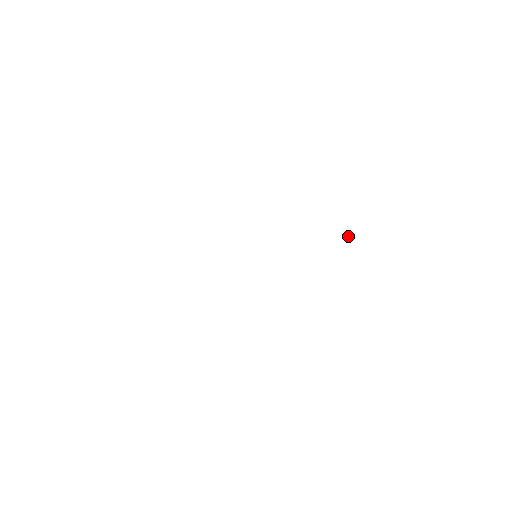
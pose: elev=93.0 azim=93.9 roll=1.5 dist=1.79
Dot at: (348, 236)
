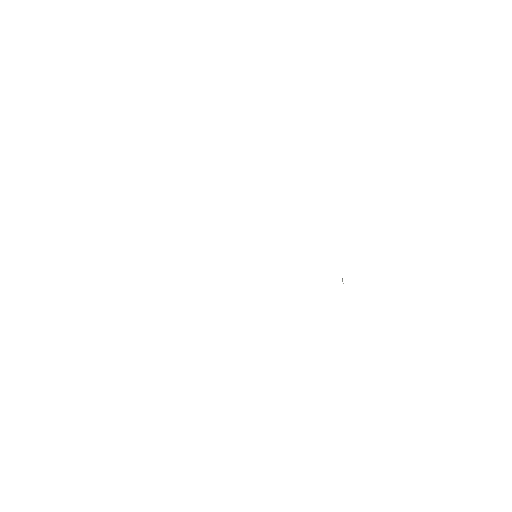
Dot at: occluded
